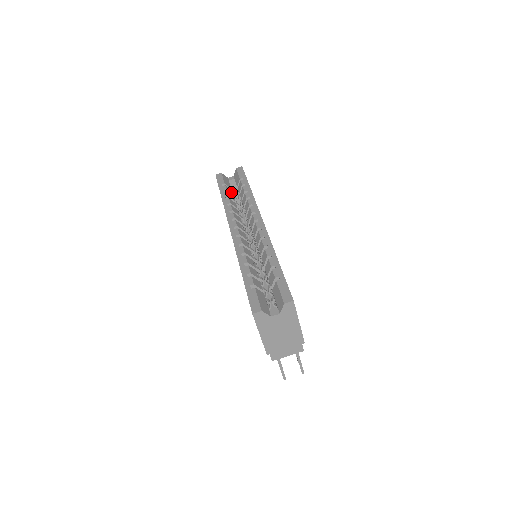
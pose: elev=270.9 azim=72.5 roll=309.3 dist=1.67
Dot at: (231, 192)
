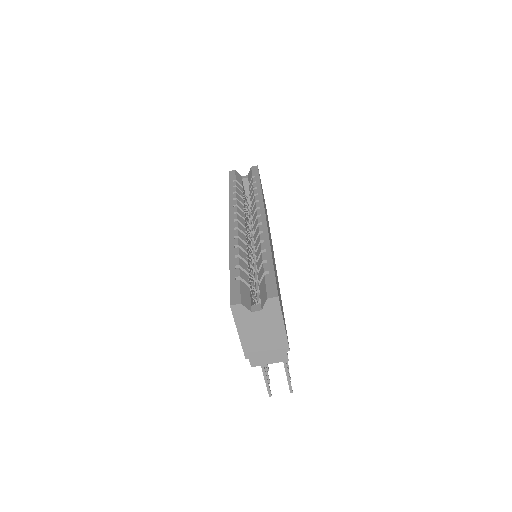
Dot at: (241, 189)
